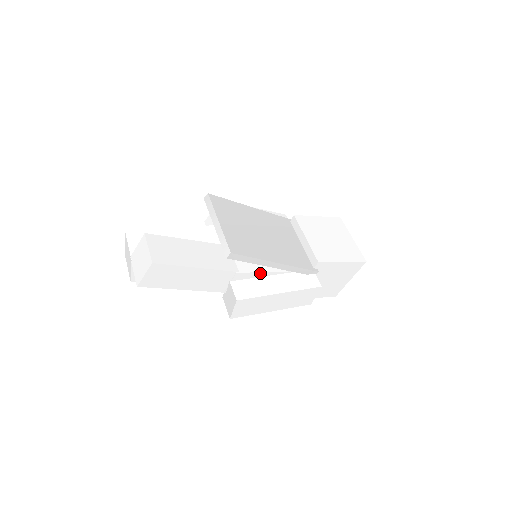
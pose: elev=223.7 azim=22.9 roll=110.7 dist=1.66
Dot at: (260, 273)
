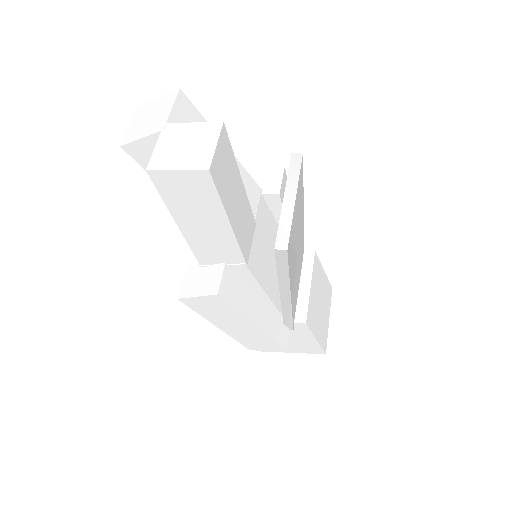
Dot at: (257, 284)
